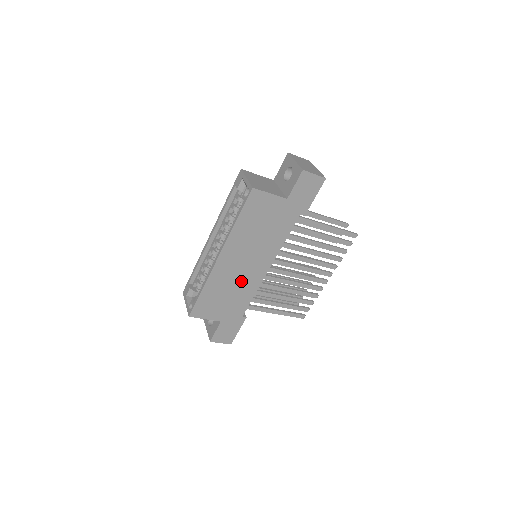
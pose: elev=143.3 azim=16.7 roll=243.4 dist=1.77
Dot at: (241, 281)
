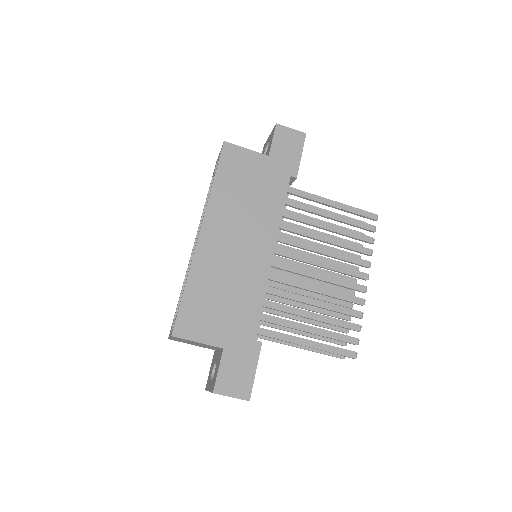
Dot at: (239, 273)
